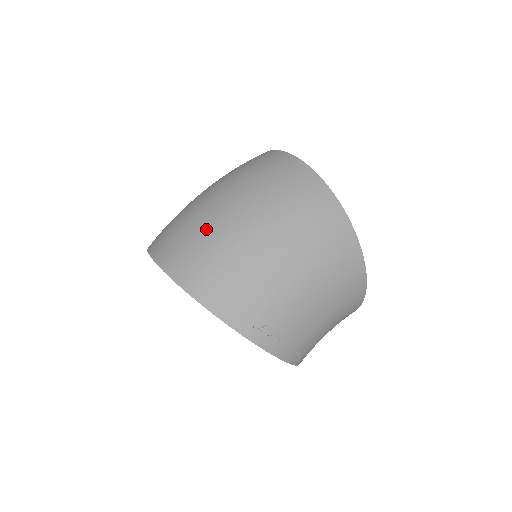
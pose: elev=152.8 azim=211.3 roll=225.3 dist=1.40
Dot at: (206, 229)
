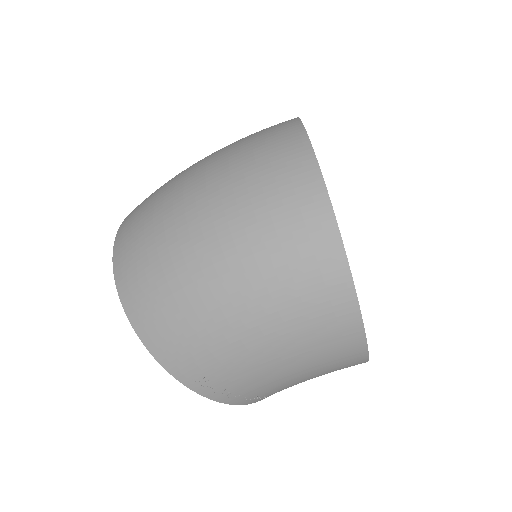
Dot at: (164, 244)
